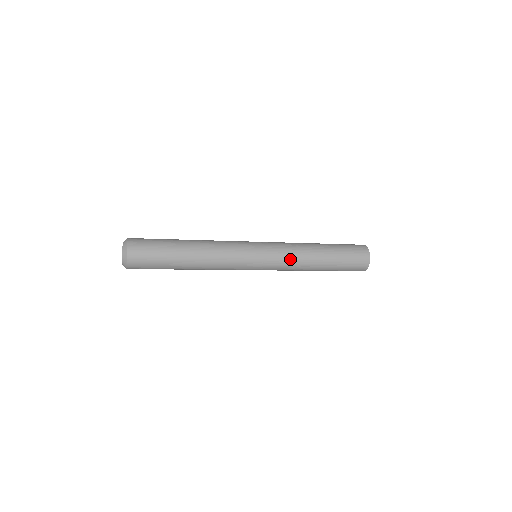
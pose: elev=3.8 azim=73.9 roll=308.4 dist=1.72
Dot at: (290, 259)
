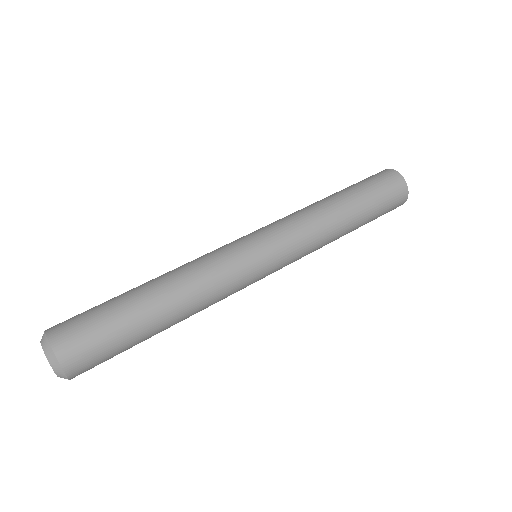
Dot at: (306, 234)
